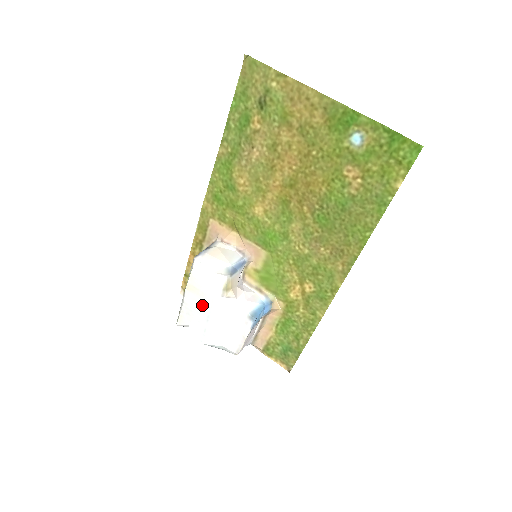
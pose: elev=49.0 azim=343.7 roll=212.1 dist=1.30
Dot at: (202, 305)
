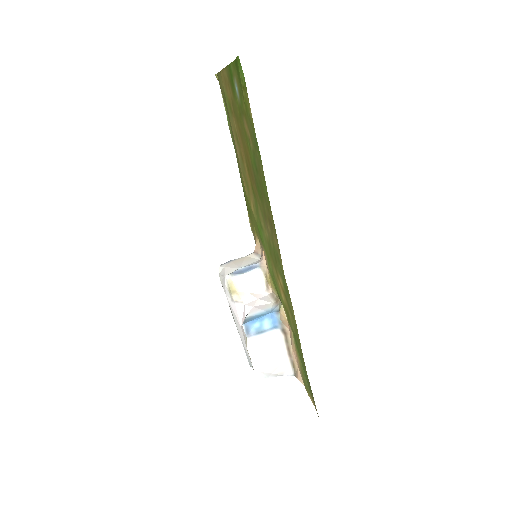
Dot at: occluded
